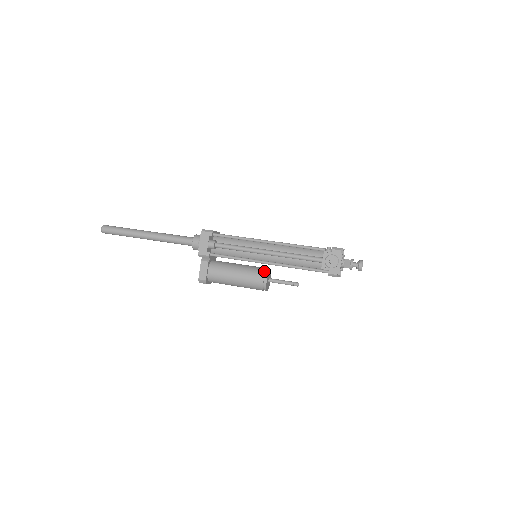
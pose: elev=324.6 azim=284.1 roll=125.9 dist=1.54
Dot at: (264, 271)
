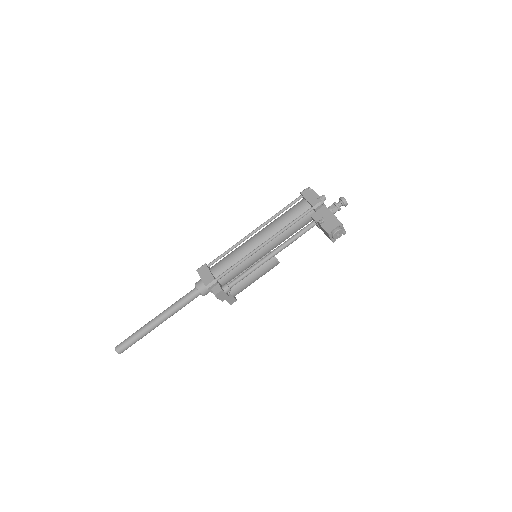
Dot at: (271, 258)
